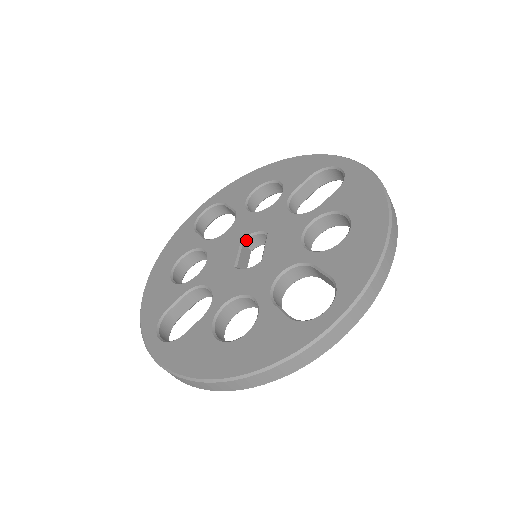
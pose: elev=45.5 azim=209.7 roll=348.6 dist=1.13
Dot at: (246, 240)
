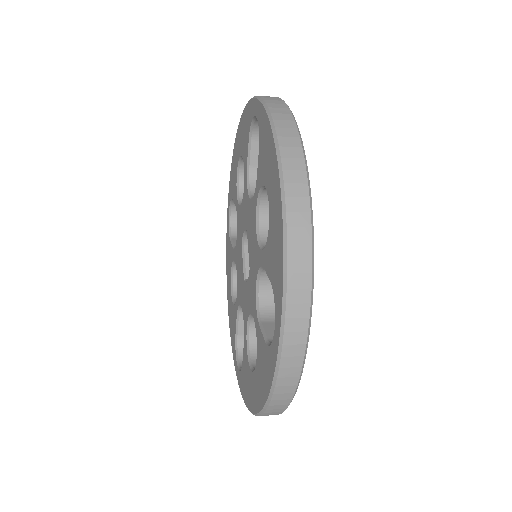
Dot at: (245, 242)
